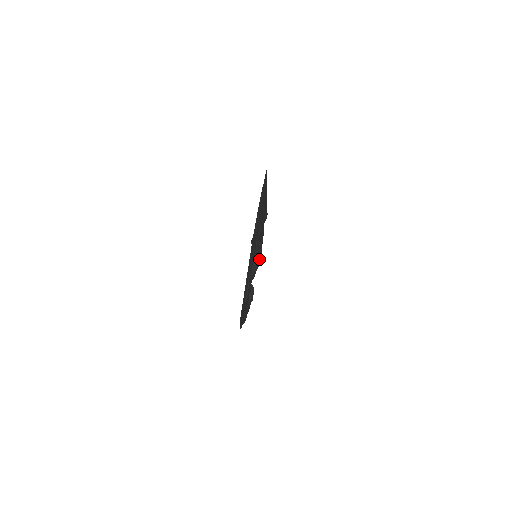
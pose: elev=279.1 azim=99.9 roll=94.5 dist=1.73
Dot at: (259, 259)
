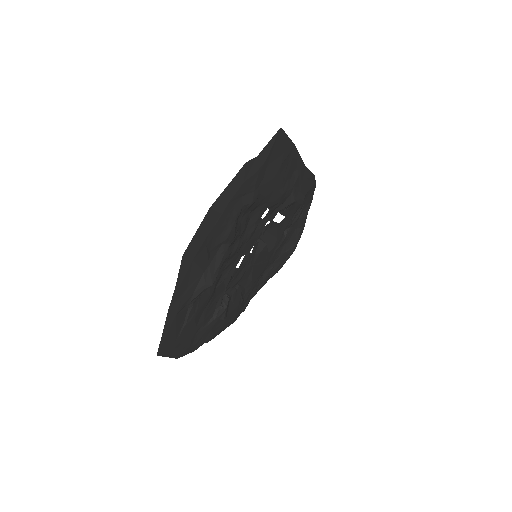
Dot at: (286, 253)
